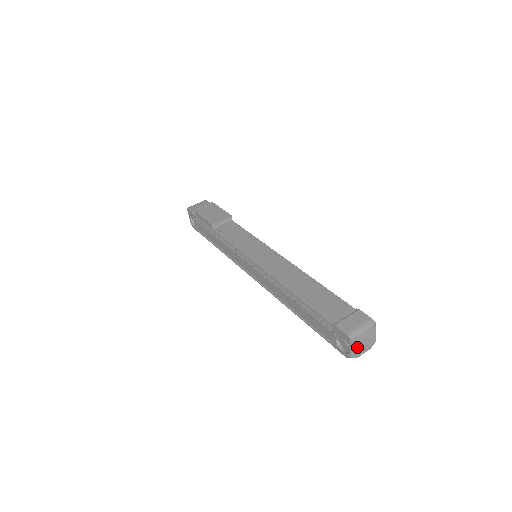
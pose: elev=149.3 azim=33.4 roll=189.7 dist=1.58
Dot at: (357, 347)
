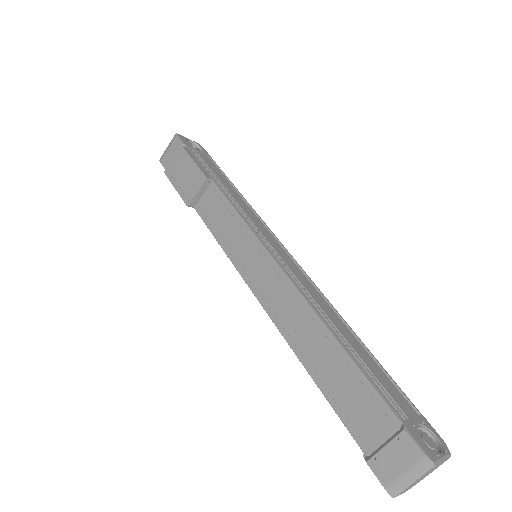
Dot at: (413, 485)
